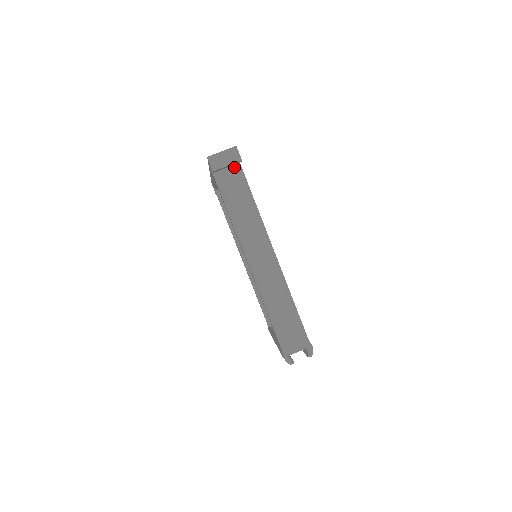
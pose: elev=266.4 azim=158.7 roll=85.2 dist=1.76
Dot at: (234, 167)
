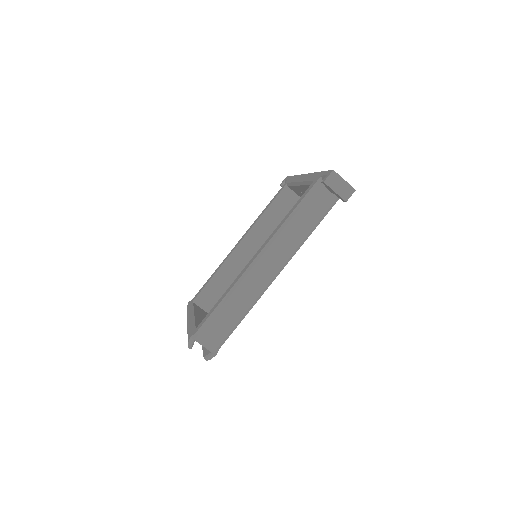
Dot at: (333, 197)
